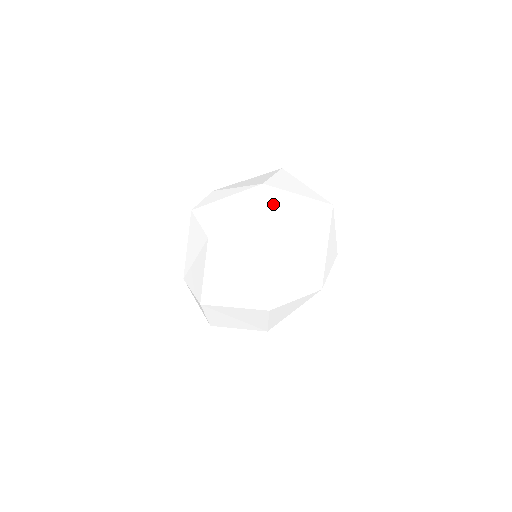
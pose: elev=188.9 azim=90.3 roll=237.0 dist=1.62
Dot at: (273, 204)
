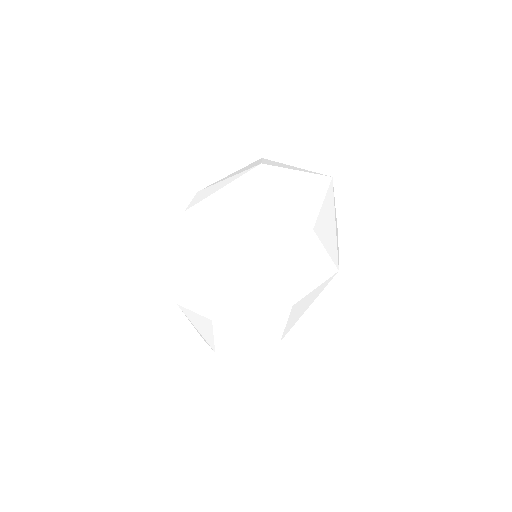
Dot at: (279, 181)
